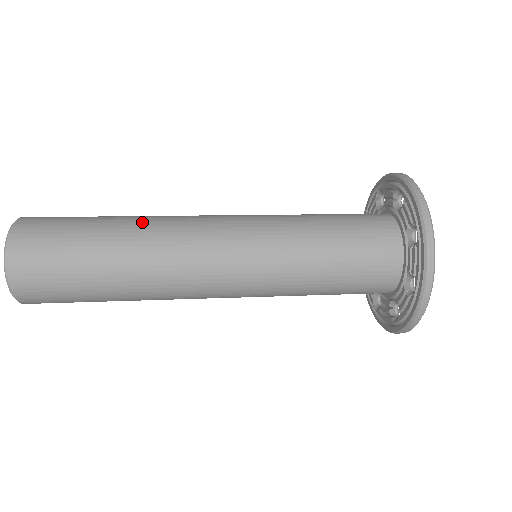
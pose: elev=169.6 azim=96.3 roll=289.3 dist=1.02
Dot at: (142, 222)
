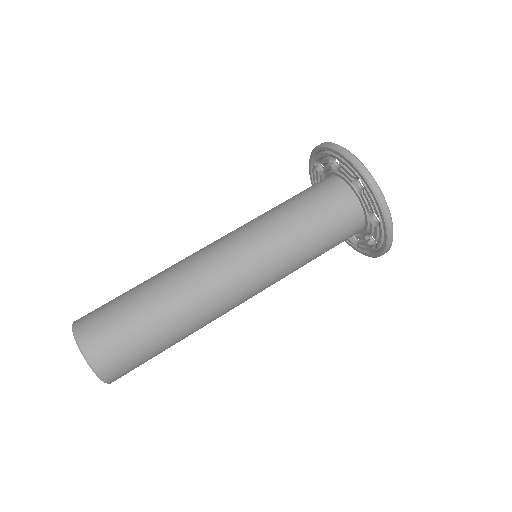
Dot at: (178, 299)
